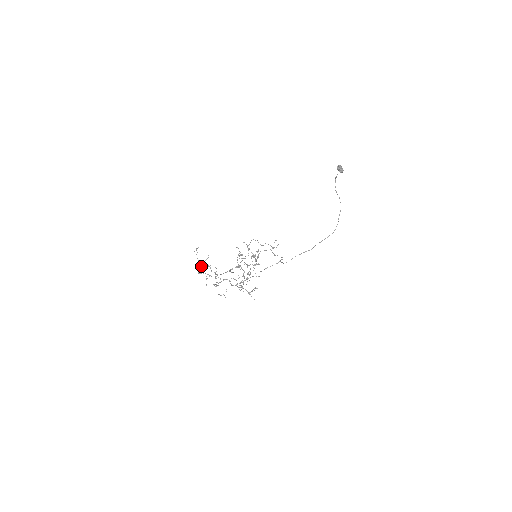
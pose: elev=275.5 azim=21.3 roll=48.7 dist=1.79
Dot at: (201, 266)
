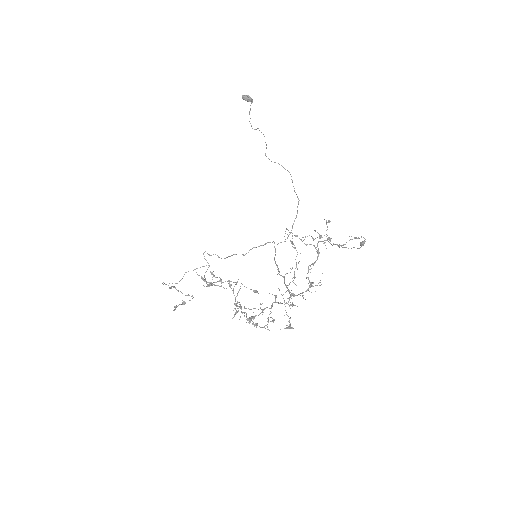
Dot at: (241, 311)
